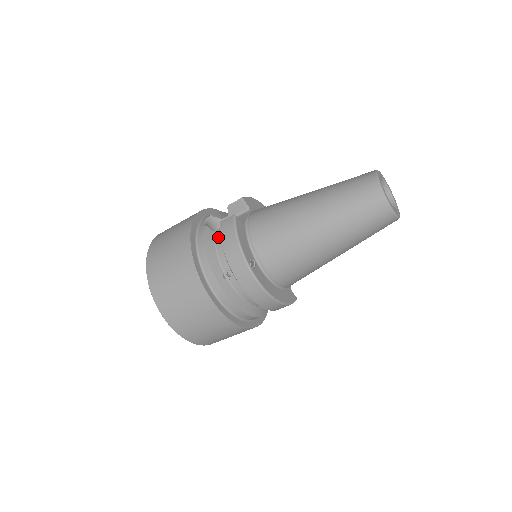
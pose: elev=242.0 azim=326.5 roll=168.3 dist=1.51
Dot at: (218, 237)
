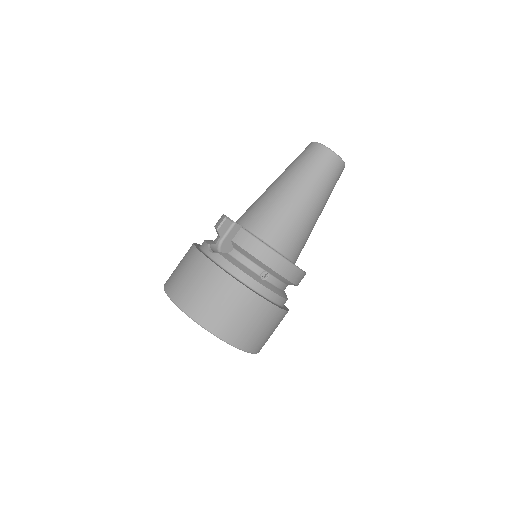
Dot at: (235, 254)
